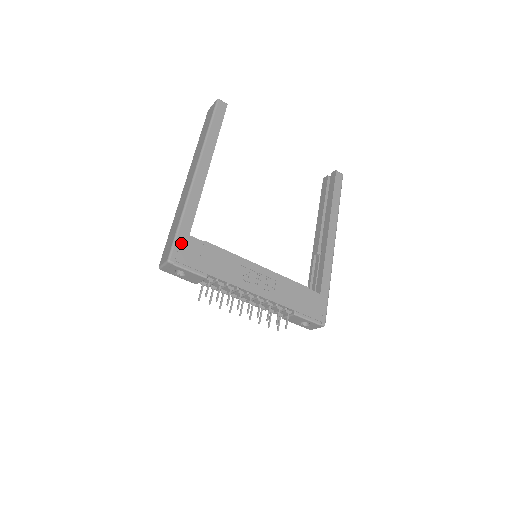
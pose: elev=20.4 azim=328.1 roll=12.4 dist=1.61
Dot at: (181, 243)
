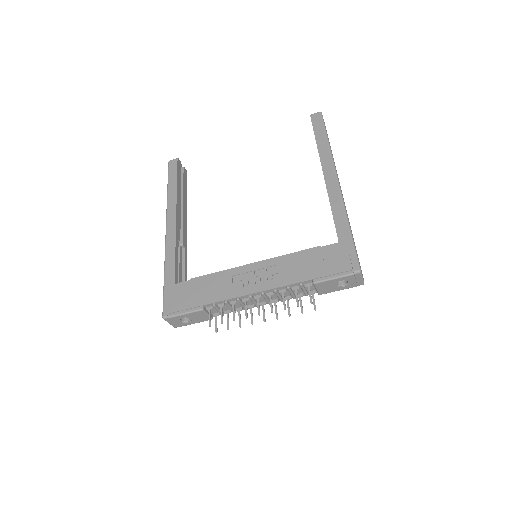
Dot at: (169, 296)
